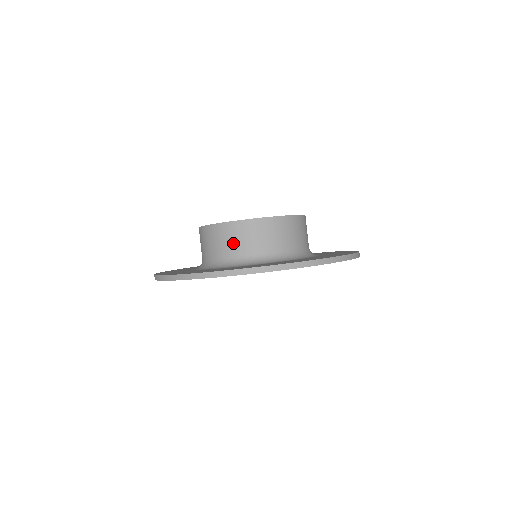
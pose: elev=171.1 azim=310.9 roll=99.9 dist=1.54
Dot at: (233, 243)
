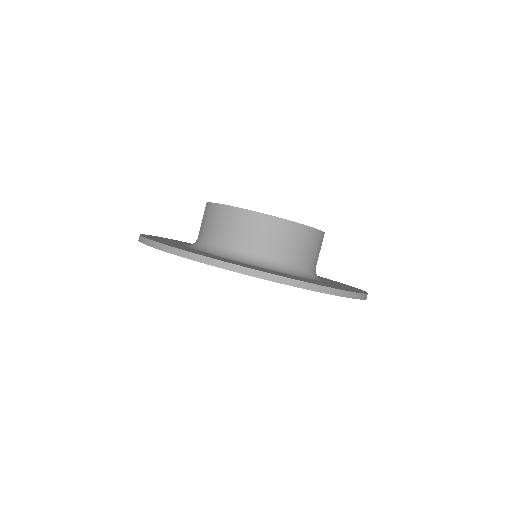
Dot at: (296, 248)
